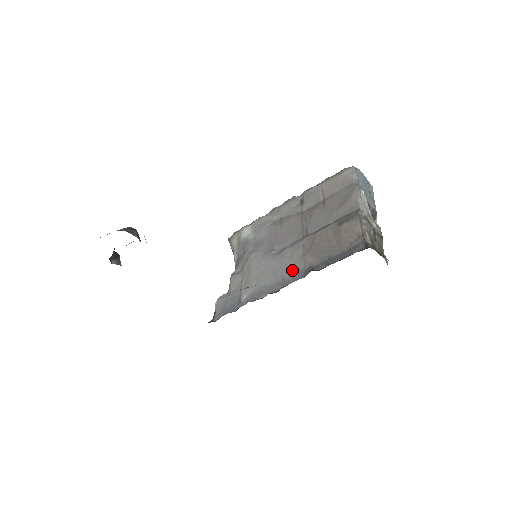
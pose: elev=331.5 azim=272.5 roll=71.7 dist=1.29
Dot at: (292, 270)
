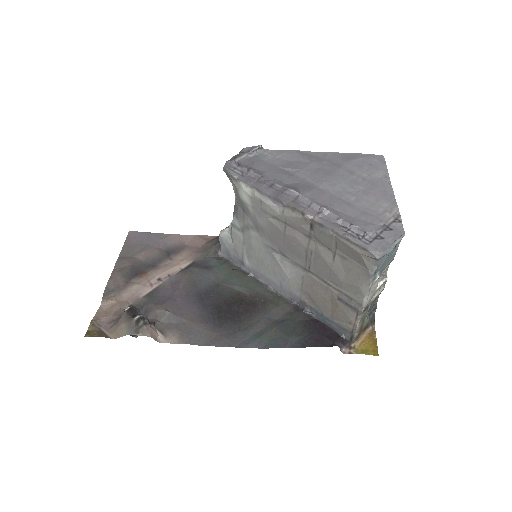
Dot at: (289, 289)
